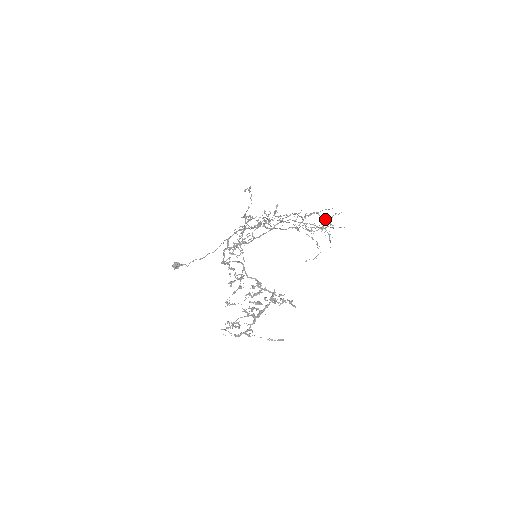
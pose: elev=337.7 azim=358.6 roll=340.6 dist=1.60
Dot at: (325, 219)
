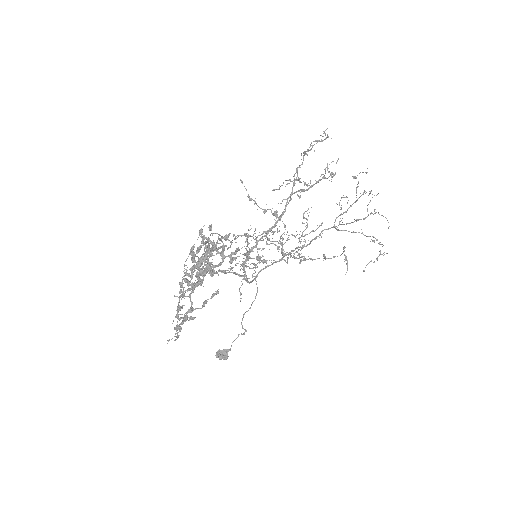
Dot at: occluded
